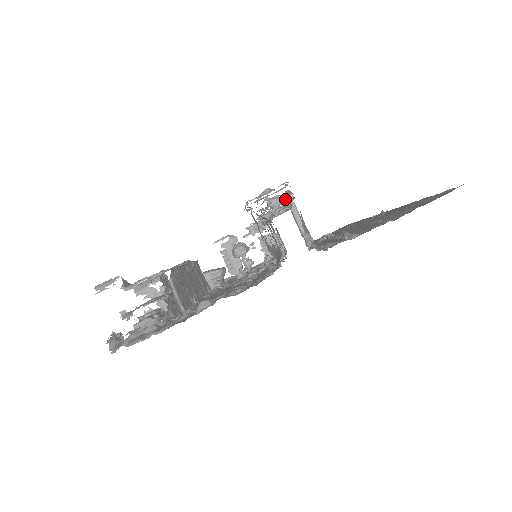
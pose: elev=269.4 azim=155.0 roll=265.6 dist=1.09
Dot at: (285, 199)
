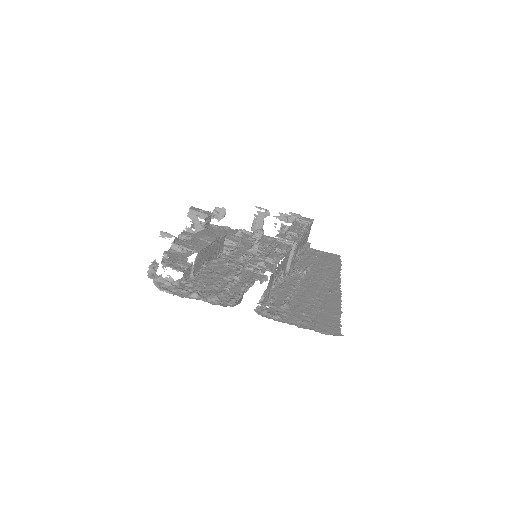
Dot at: (281, 257)
